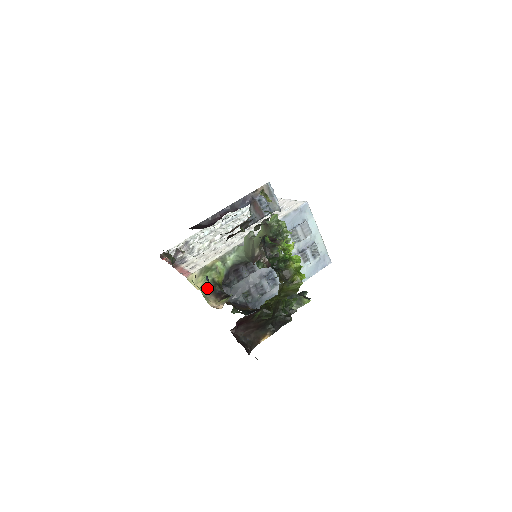
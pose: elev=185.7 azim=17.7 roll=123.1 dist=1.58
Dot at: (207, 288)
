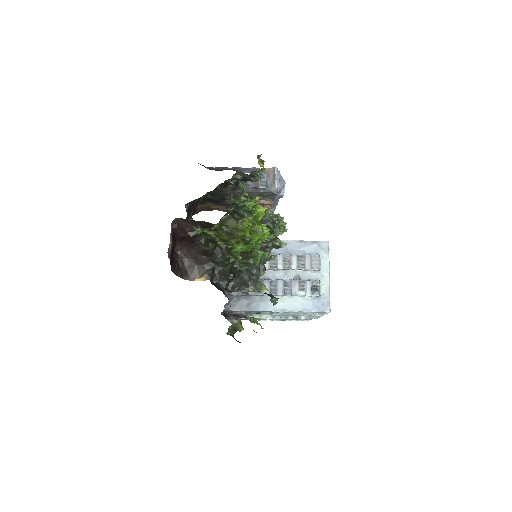
Dot at: occluded
